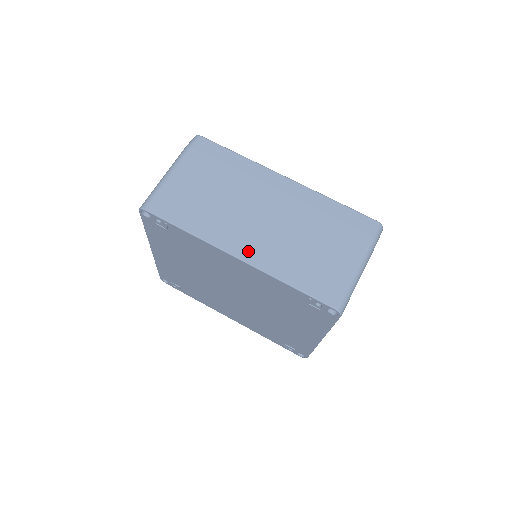
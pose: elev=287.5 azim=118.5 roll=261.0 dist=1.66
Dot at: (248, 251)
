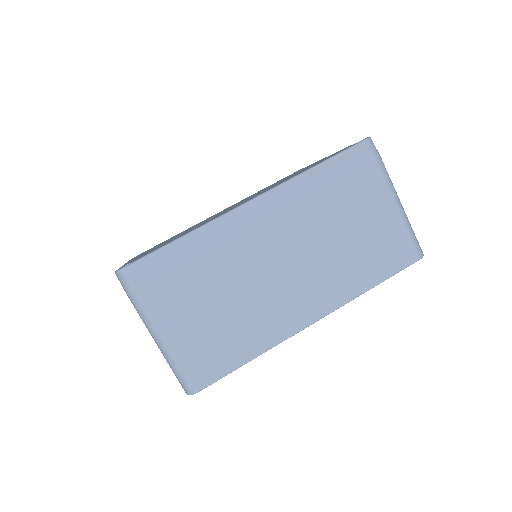
Dot at: (315, 306)
